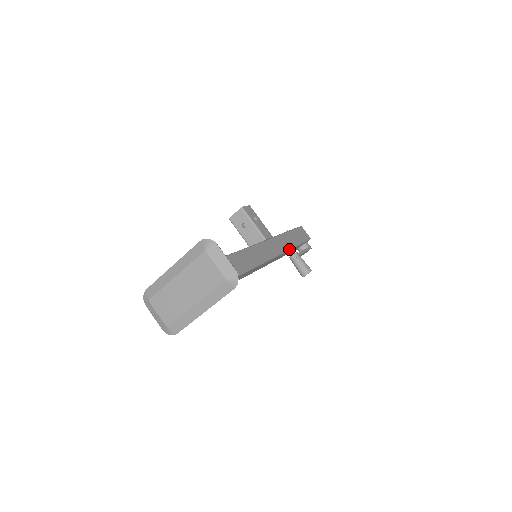
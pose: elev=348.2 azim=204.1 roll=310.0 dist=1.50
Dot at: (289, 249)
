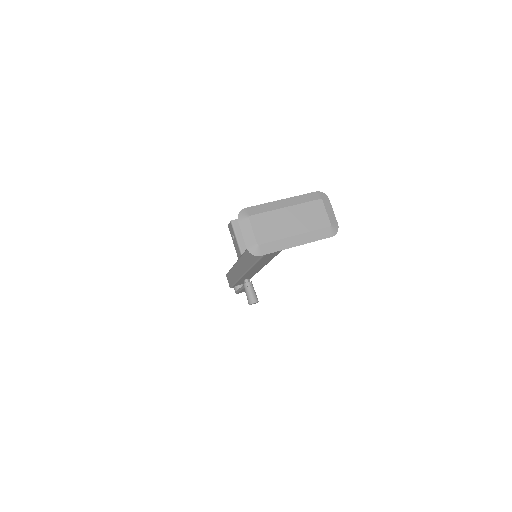
Dot at: occluded
